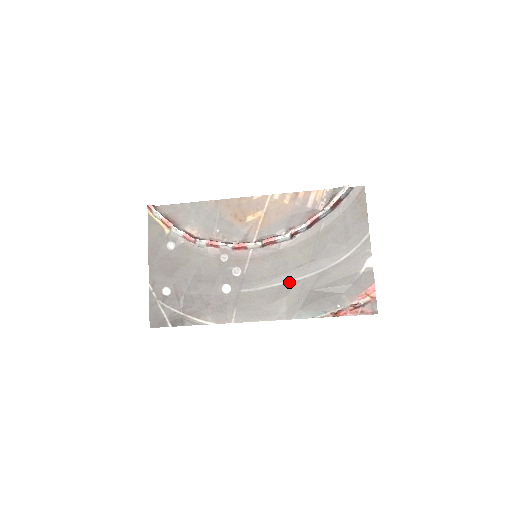
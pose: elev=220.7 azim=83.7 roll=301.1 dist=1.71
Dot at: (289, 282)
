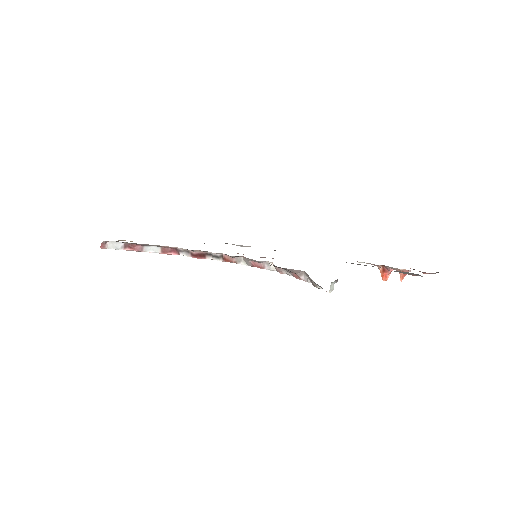
Dot at: occluded
